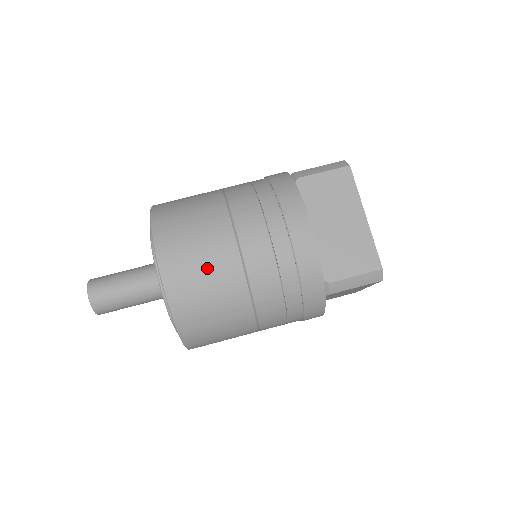
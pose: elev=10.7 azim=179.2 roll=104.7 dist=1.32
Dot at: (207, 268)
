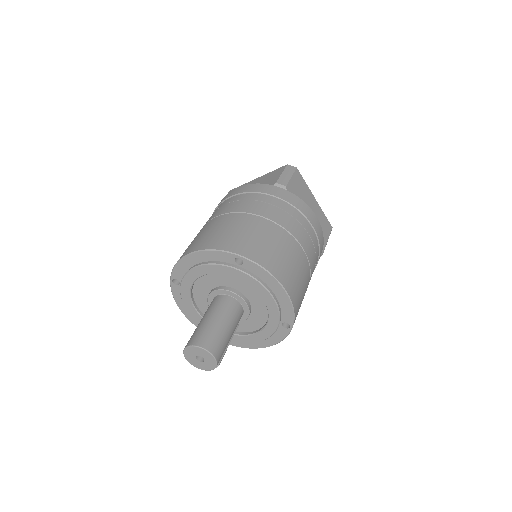
Dot at: (215, 229)
